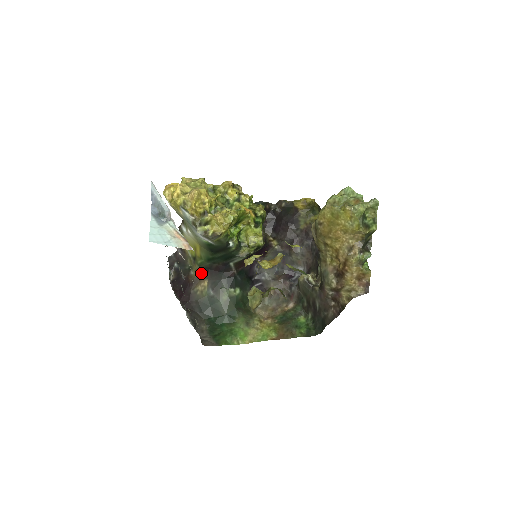
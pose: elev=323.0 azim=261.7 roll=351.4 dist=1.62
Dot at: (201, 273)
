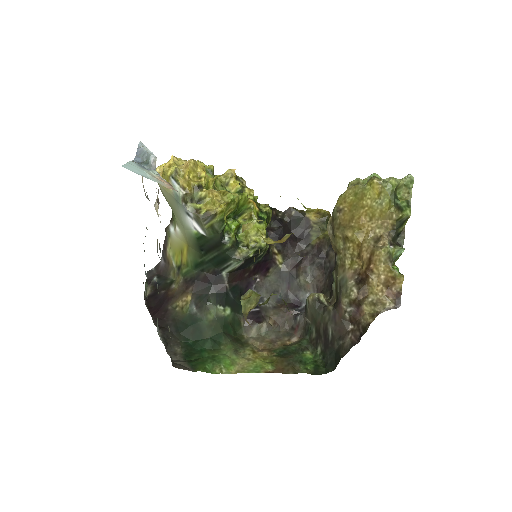
Dot at: (185, 285)
